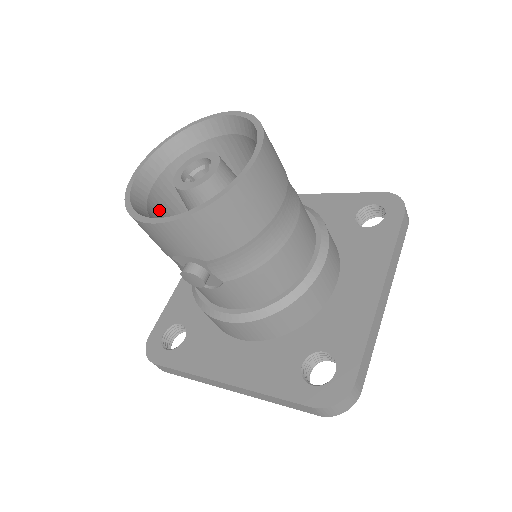
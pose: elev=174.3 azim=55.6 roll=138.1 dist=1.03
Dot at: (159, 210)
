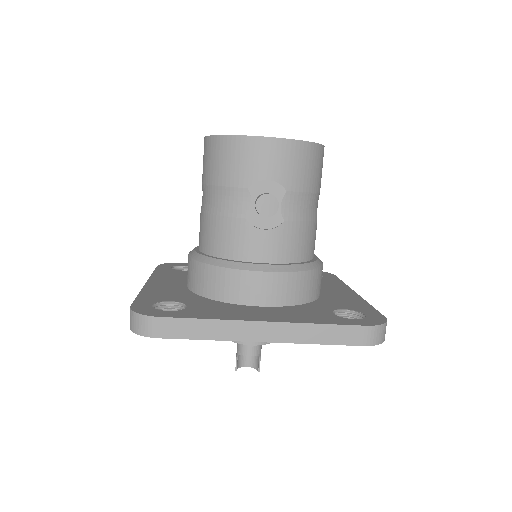
Dot at: occluded
